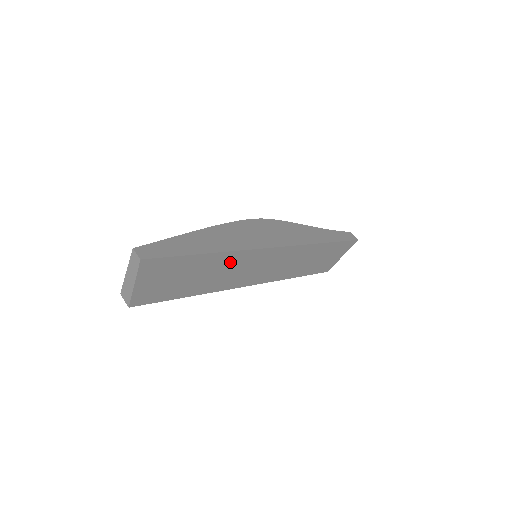
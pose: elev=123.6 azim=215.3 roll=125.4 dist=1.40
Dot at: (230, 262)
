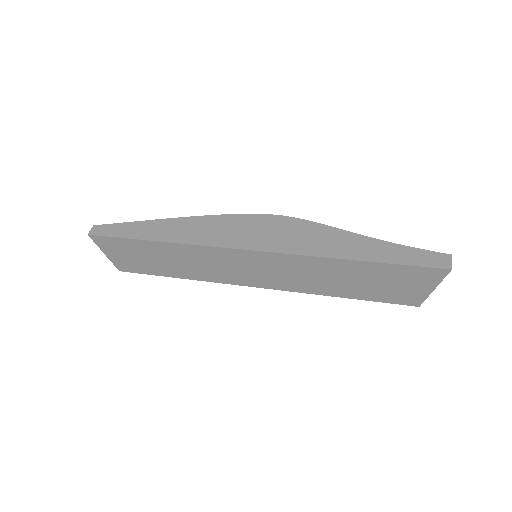
Dot at: (190, 254)
